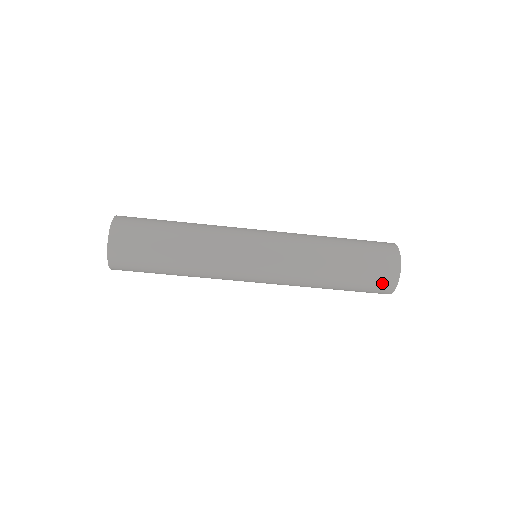
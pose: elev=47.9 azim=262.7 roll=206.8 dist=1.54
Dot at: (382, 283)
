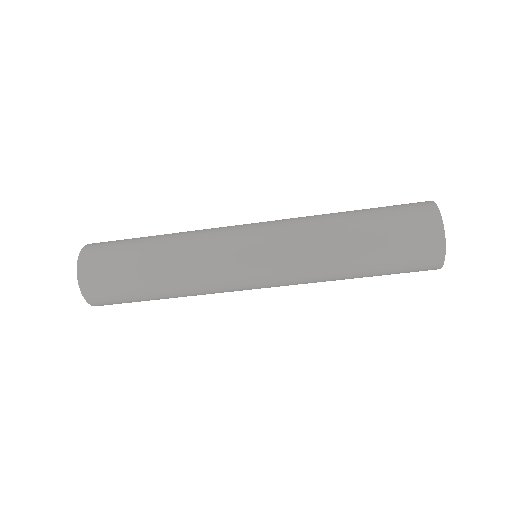
Dot at: (422, 264)
